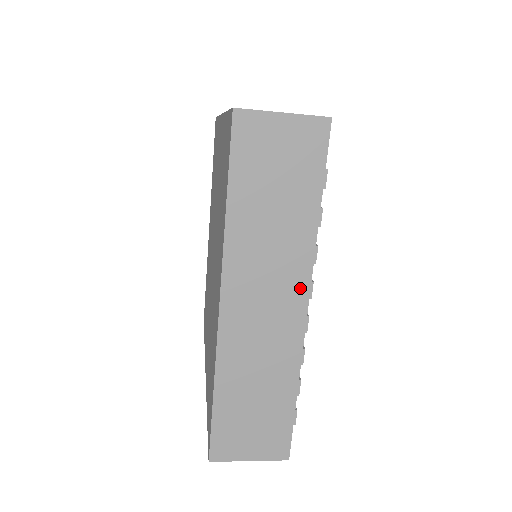
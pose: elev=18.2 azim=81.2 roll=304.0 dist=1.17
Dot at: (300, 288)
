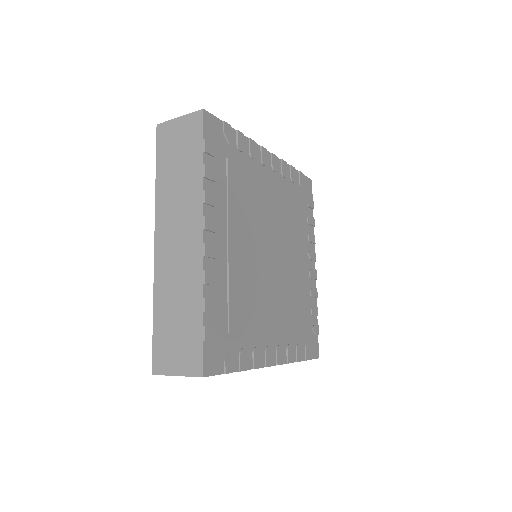
Dot at: occluded
